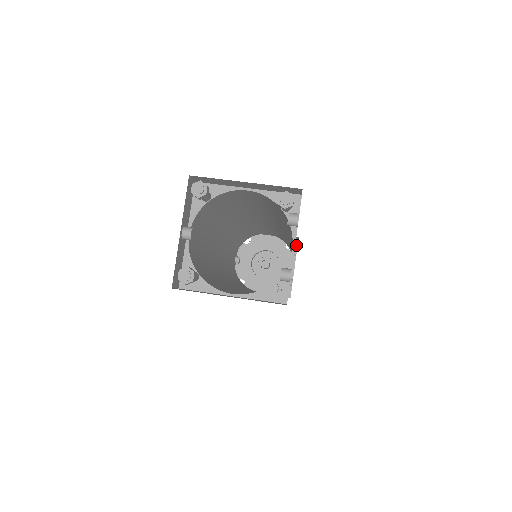
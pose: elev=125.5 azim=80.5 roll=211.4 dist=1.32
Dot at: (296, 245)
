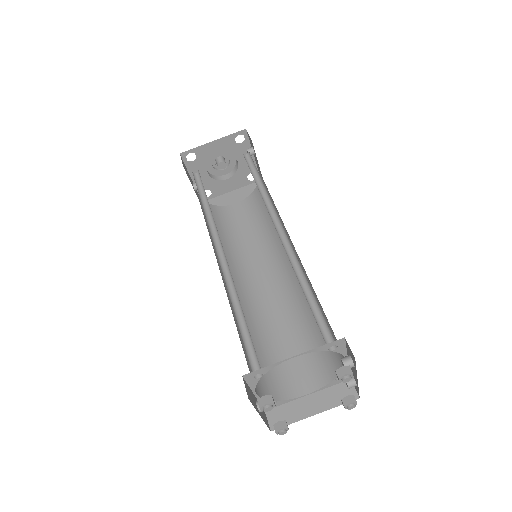
Dot at: (246, 135)
